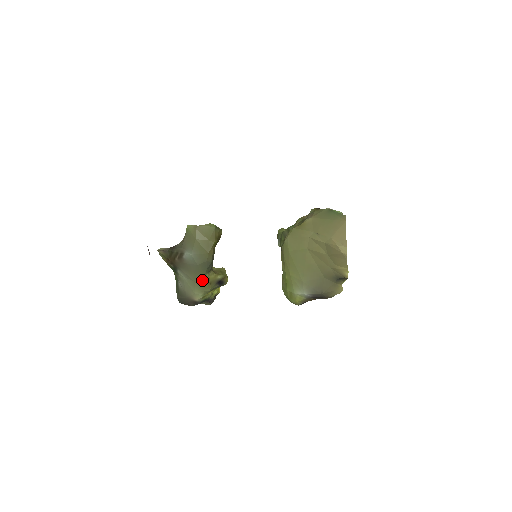
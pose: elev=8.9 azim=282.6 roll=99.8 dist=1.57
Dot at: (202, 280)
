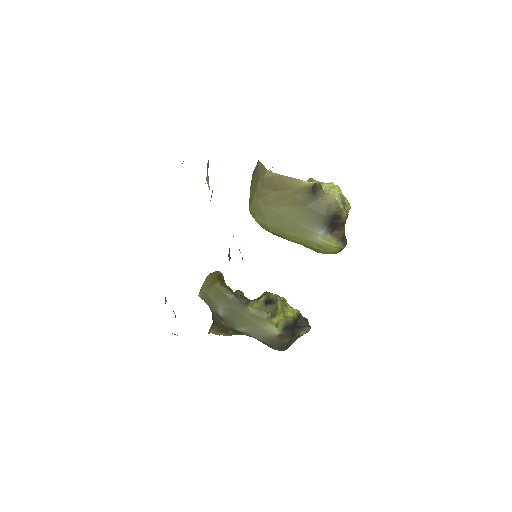
Dot at: (252, 315)
